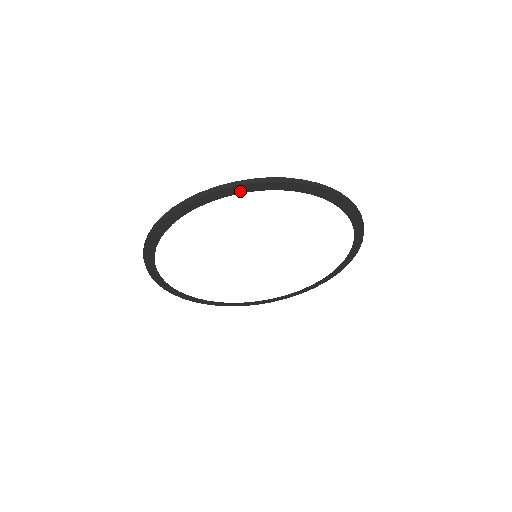
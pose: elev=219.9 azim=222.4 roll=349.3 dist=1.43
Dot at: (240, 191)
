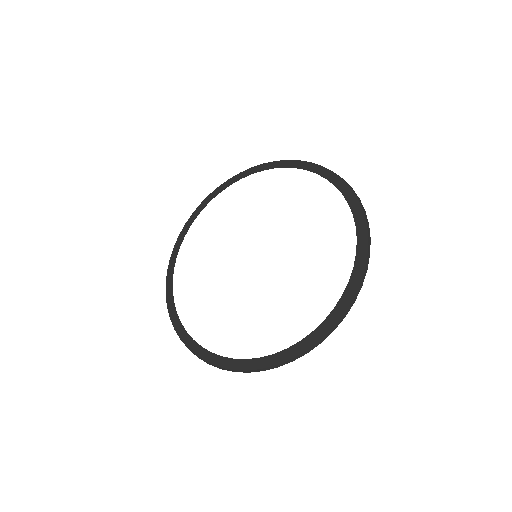
Dot at: (266, 168)
